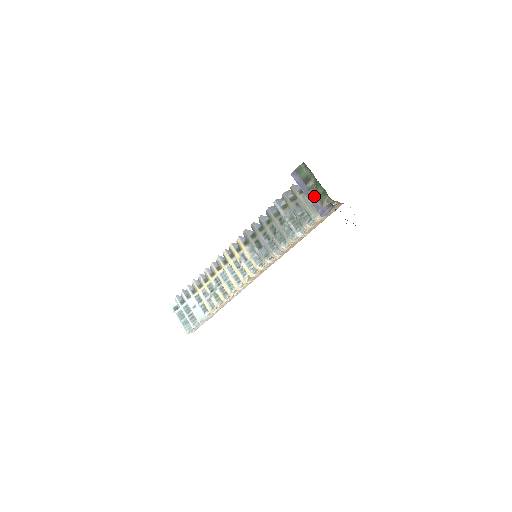
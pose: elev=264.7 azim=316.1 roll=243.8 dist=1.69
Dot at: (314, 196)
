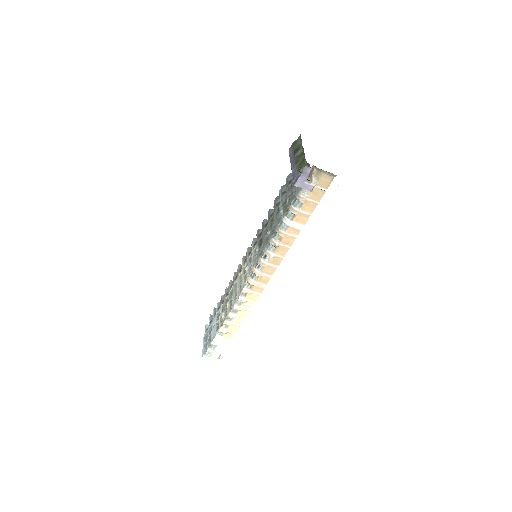
Dot at: (296, 165)
